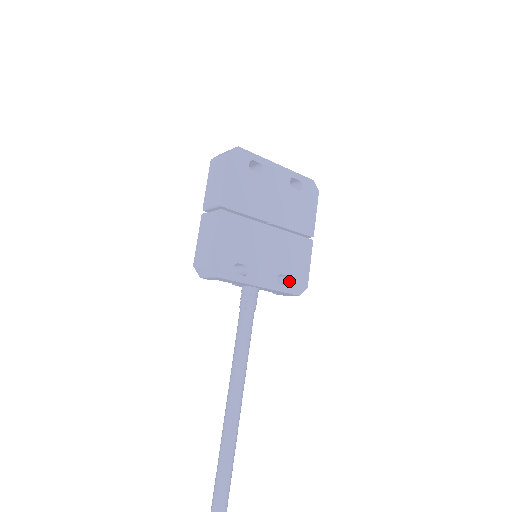
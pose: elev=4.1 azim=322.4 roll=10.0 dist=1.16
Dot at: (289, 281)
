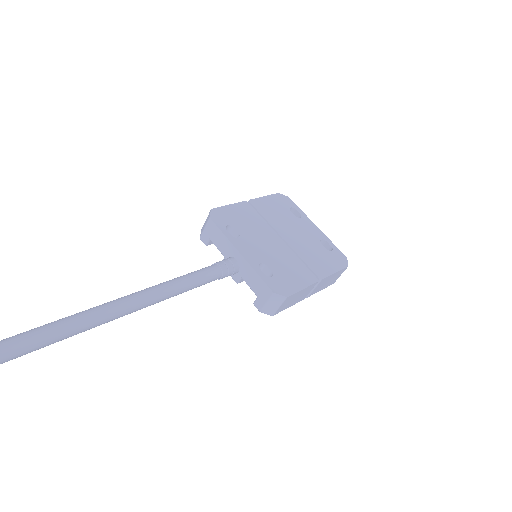
Dot at: (271, 277)
